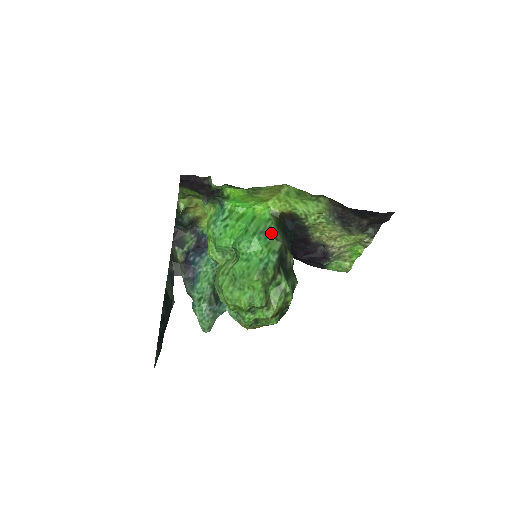
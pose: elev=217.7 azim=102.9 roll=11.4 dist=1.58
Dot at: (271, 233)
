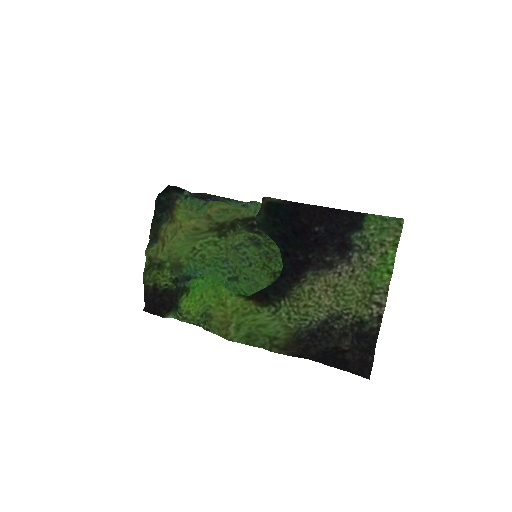
Dot at: occluded
